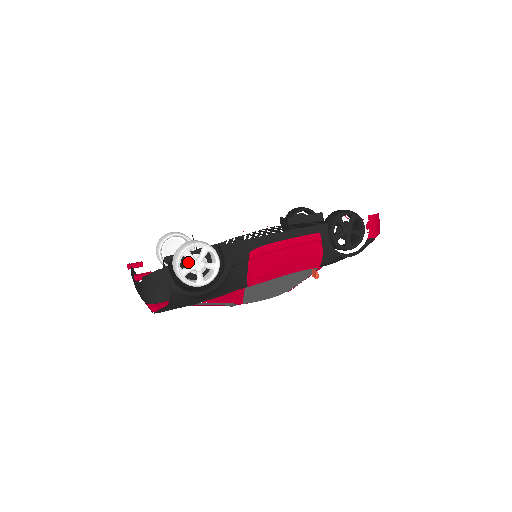
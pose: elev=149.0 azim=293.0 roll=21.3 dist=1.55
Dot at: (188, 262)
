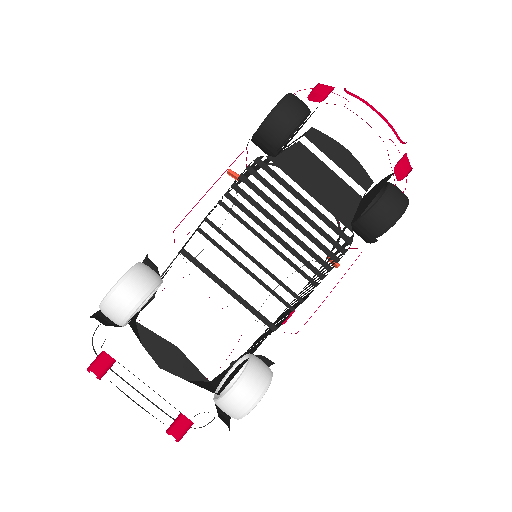
Dot at: occluded
